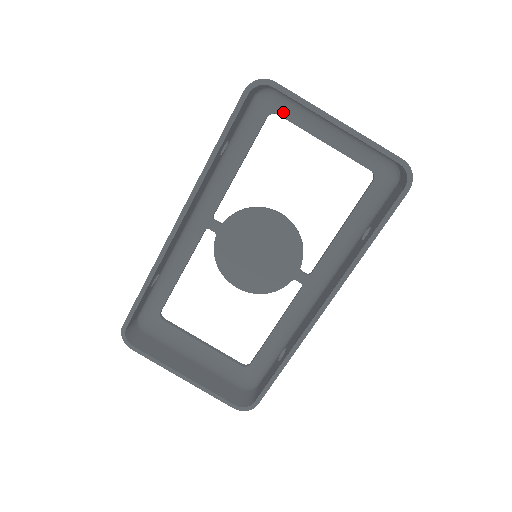
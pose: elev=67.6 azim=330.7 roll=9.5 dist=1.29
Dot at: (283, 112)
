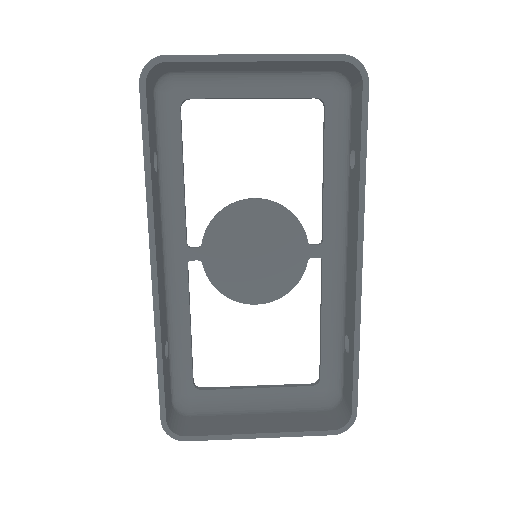
Dot at: (193, 93)
